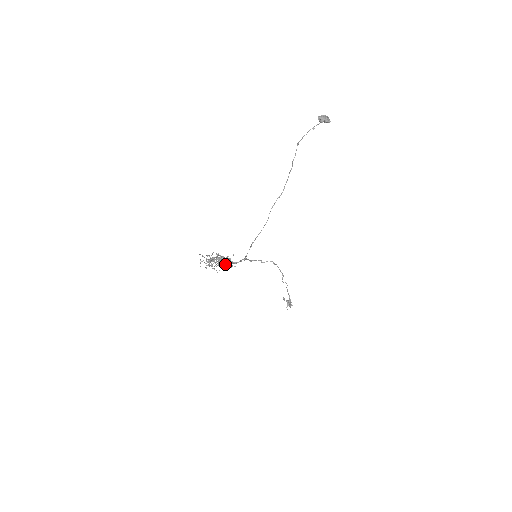
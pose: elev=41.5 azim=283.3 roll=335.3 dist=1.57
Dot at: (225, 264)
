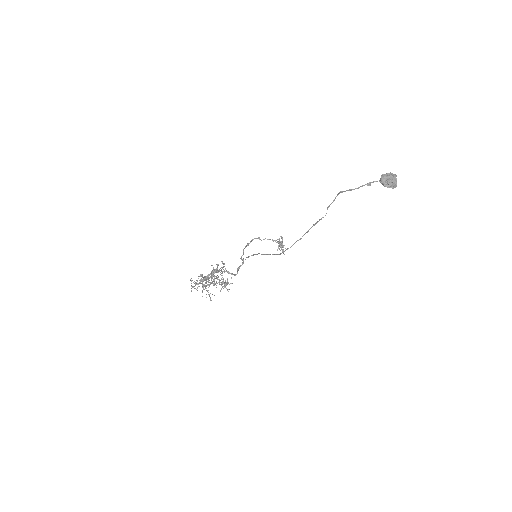
Dot at: (221, 285)
